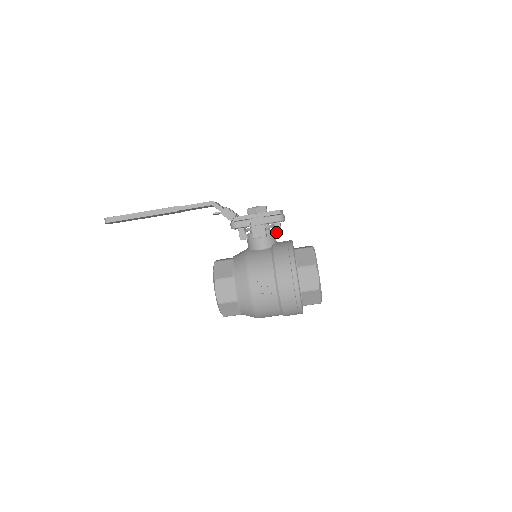
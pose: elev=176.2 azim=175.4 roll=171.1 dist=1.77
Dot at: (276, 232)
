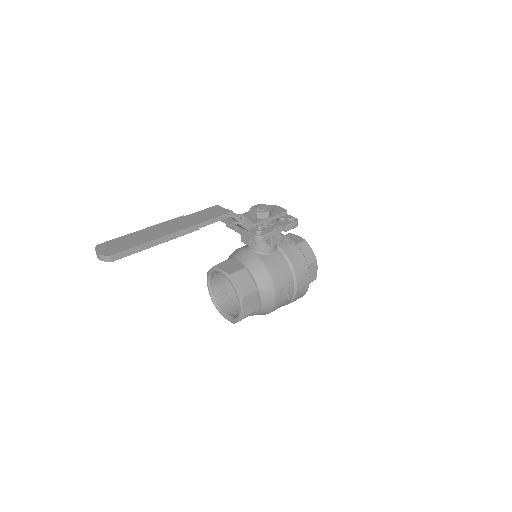
Dot at: occluded
